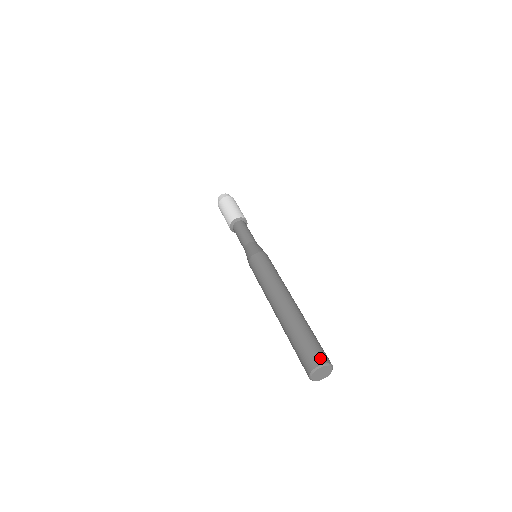
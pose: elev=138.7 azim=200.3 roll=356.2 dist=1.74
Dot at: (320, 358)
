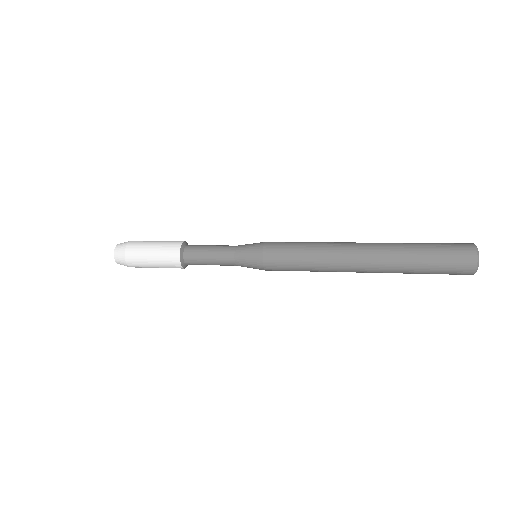
Dot at: occluded
